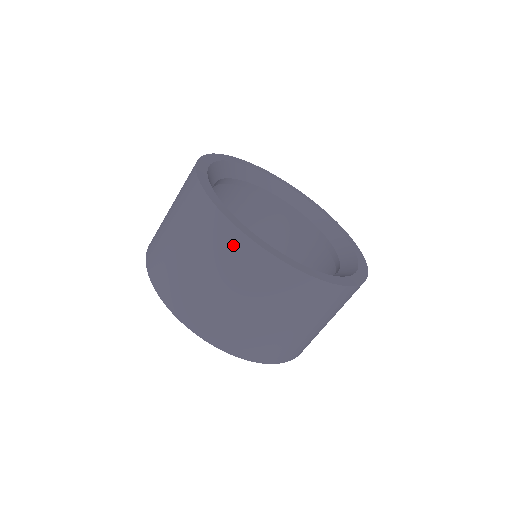
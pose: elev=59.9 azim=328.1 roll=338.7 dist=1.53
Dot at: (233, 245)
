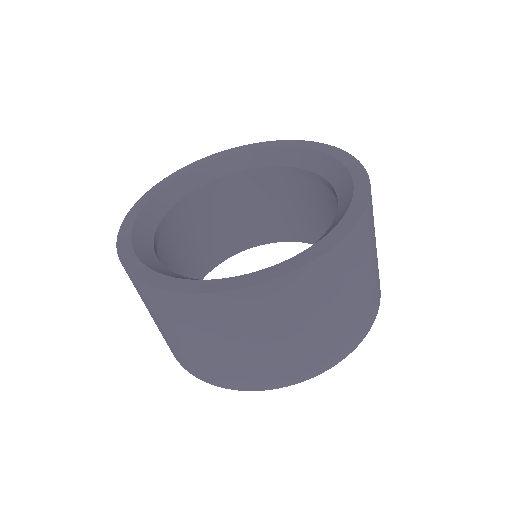
Dot at: (222, 308)
